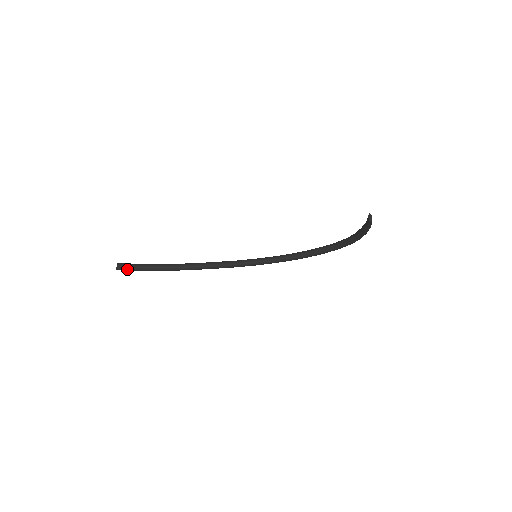
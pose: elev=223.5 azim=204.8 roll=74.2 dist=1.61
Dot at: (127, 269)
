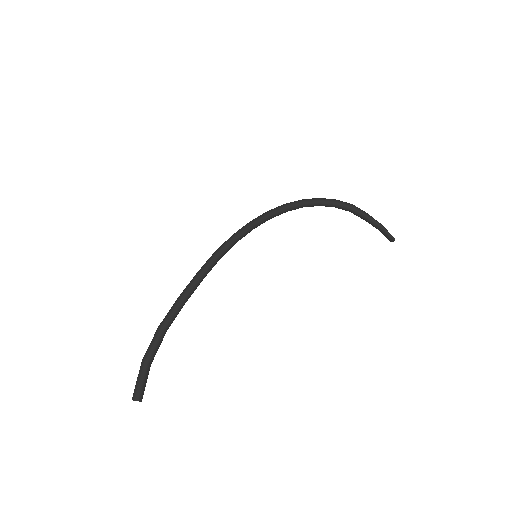
Dot at: (143, 386)
